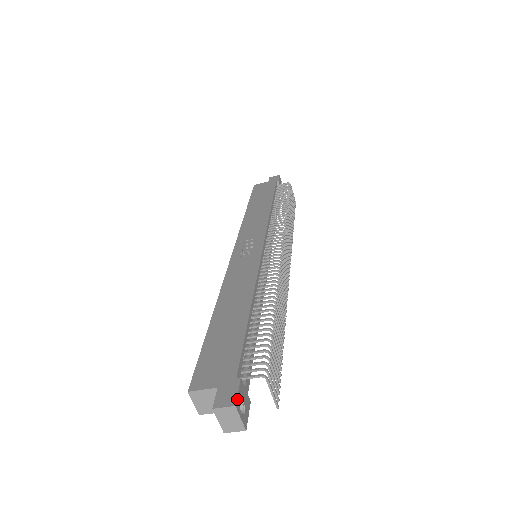
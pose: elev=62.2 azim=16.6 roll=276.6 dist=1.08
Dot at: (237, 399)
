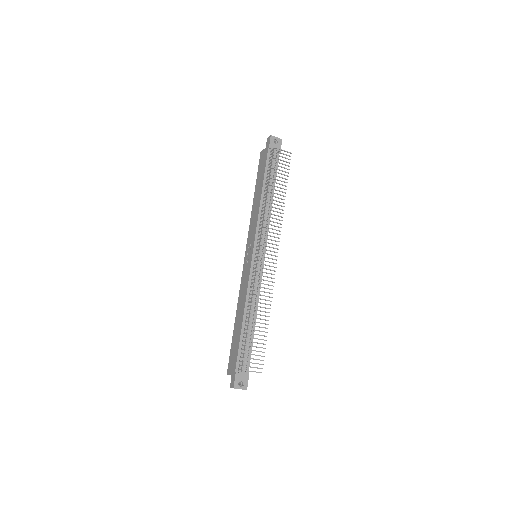
Dot at: (235, 384)
